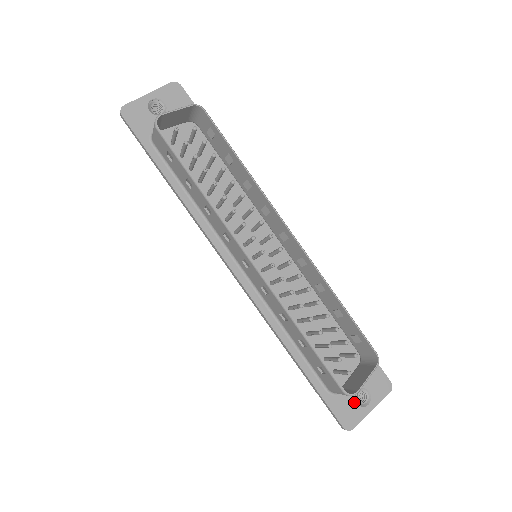
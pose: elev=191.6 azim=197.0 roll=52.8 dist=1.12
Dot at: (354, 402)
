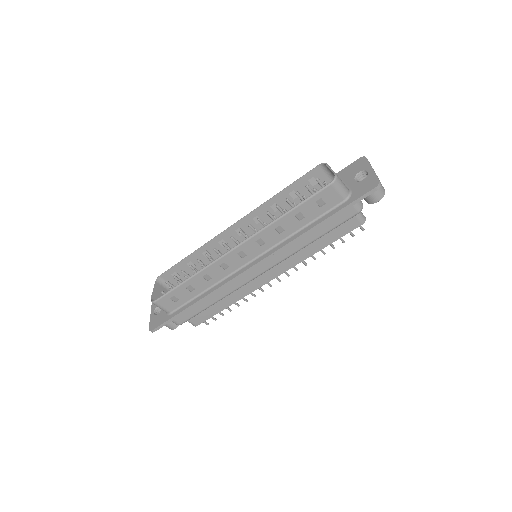
Dot at: (361, 182)
